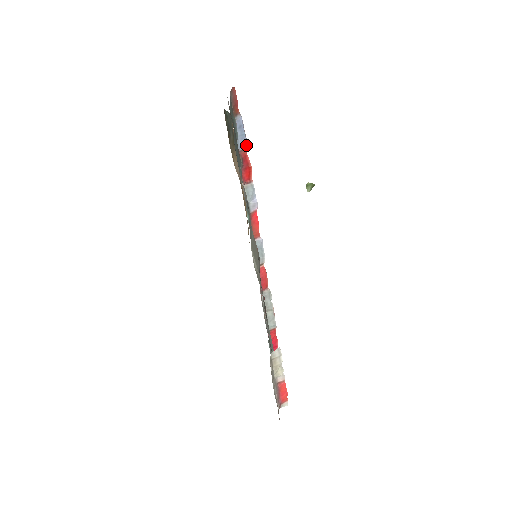
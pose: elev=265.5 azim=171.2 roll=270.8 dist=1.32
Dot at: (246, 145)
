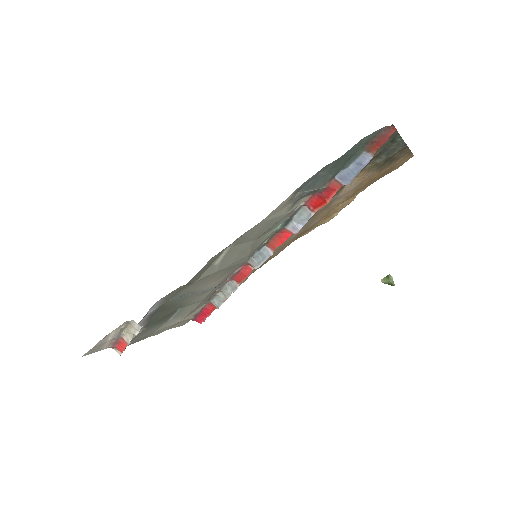
Dot at: (347, 183)
